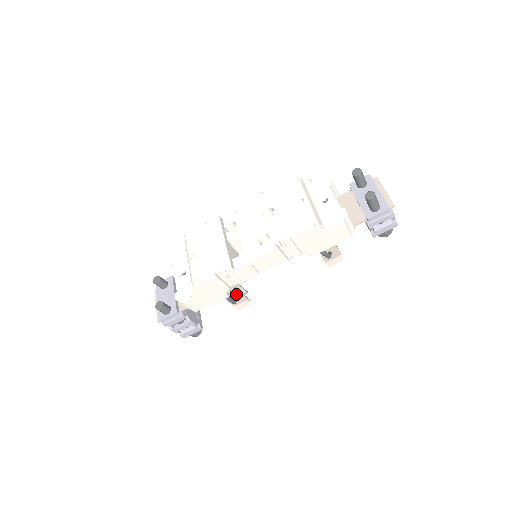
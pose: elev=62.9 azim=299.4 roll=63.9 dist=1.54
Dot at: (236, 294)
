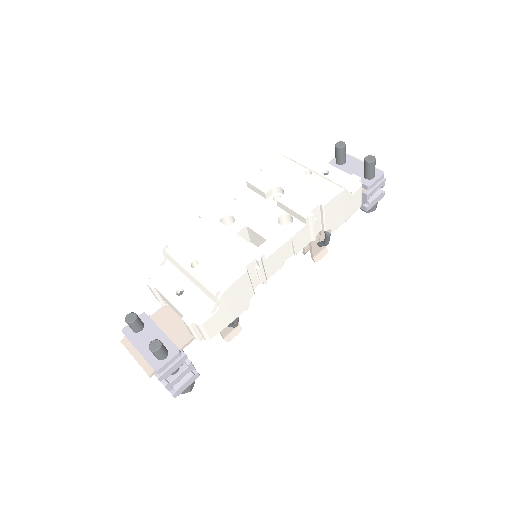
Dot at: occluded
